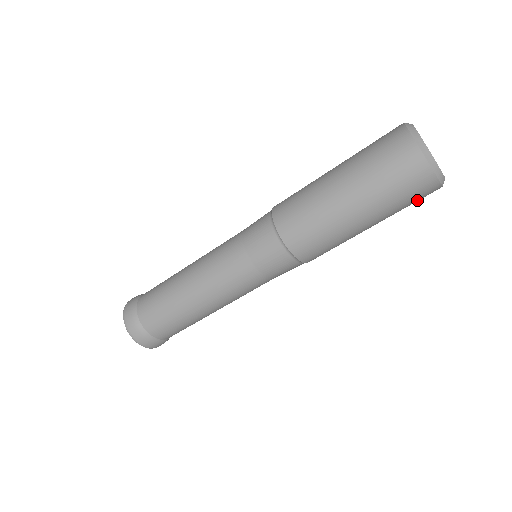
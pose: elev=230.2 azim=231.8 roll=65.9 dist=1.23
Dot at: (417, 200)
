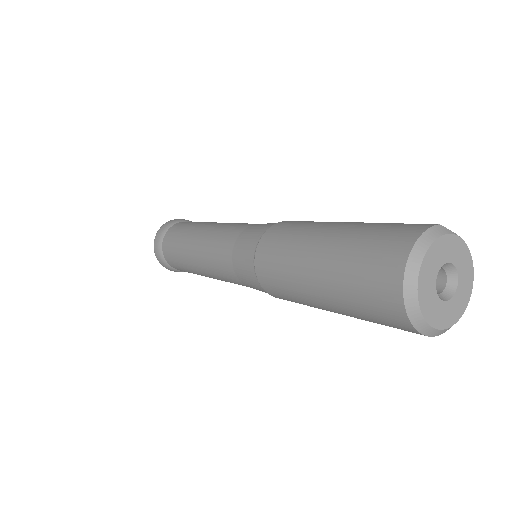
Dot at: occluded
